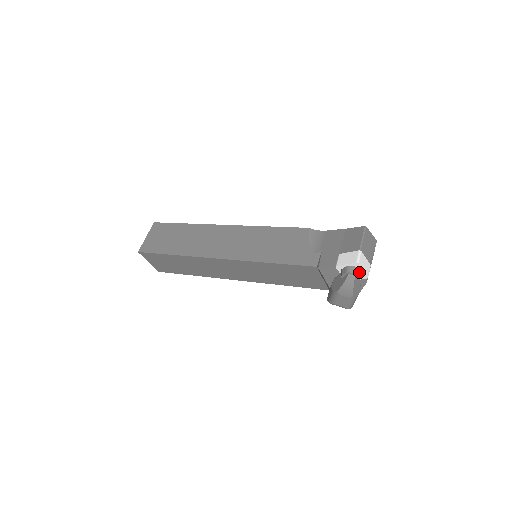
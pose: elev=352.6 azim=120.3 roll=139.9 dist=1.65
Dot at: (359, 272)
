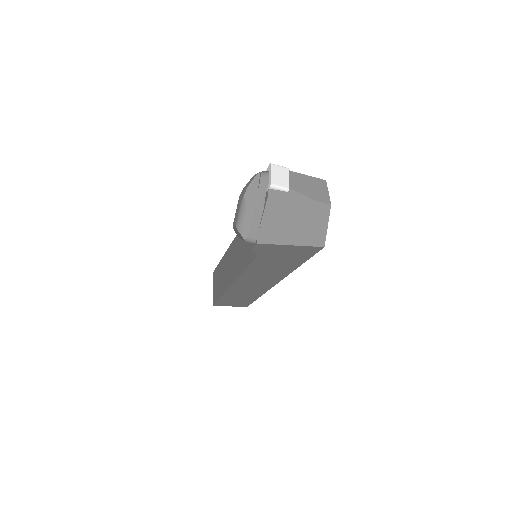
Dot at: (266, 175)
